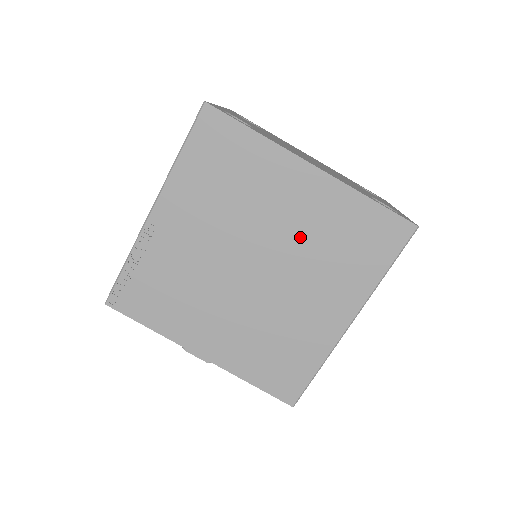
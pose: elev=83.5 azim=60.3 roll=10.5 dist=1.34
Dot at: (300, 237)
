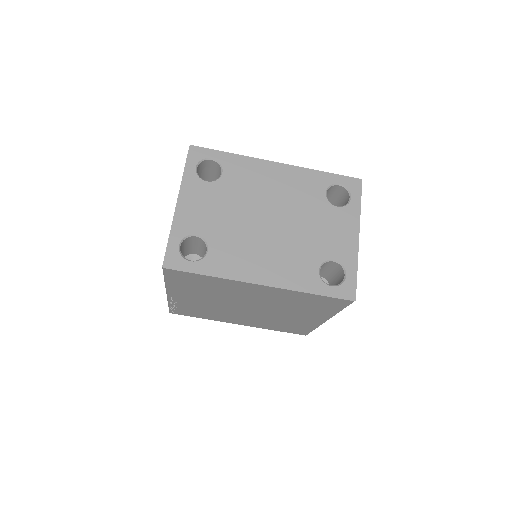
Dot at: (271, 302)
